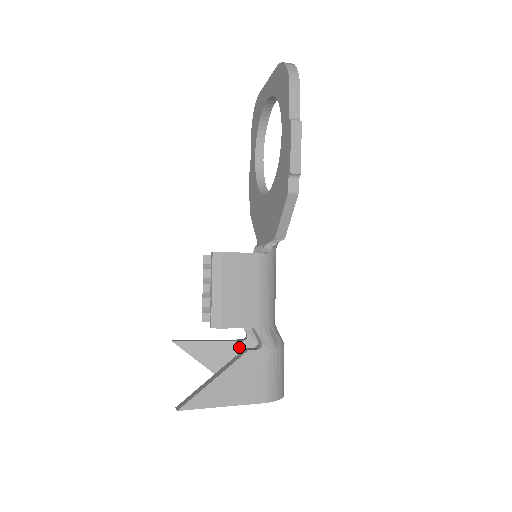
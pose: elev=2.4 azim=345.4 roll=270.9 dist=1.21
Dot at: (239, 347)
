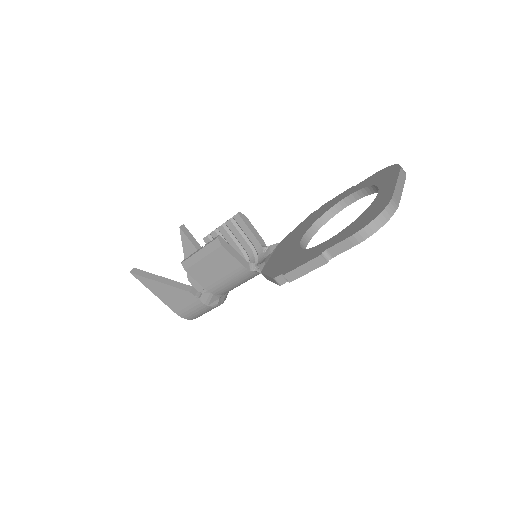
Dot at: occluded
